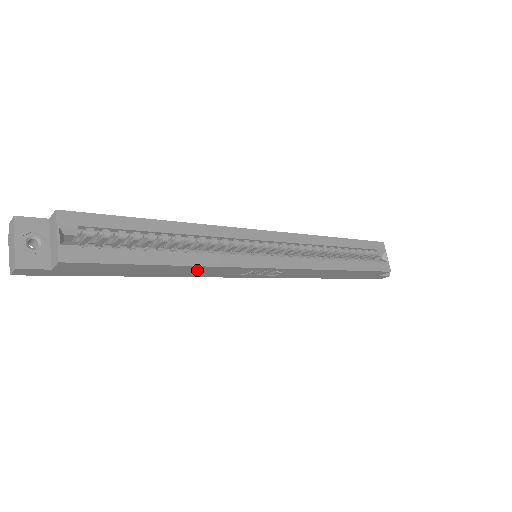
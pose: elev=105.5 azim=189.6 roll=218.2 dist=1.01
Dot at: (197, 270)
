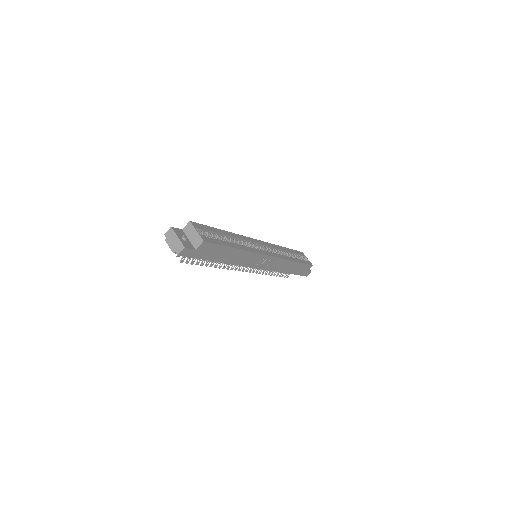
Dot at: (242, 256)
